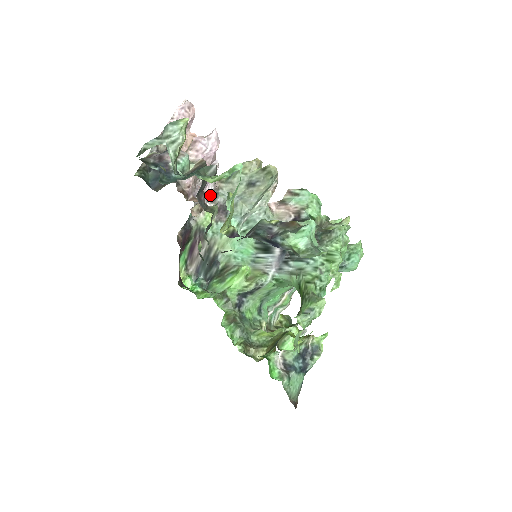
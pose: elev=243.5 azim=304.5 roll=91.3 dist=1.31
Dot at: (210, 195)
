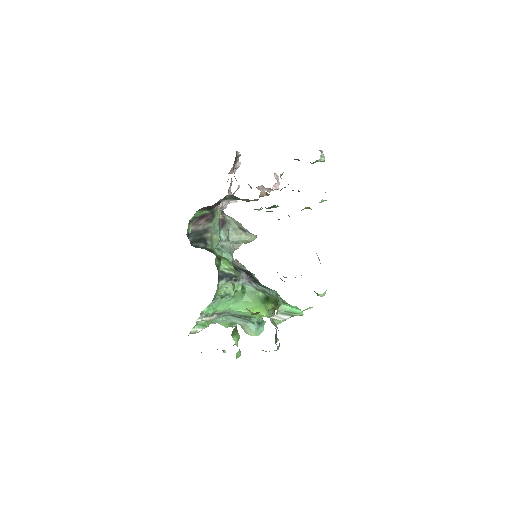
Dot at: (222, 208)
